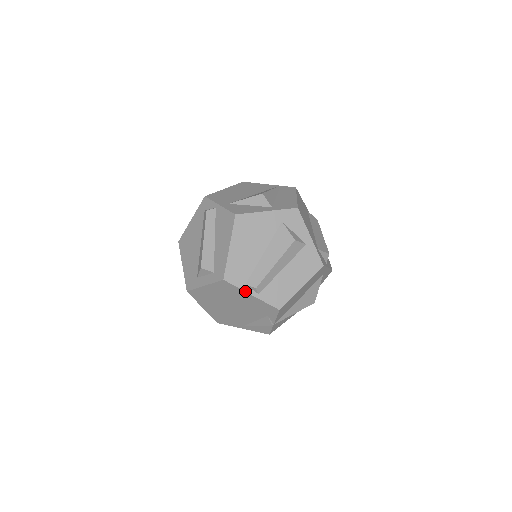
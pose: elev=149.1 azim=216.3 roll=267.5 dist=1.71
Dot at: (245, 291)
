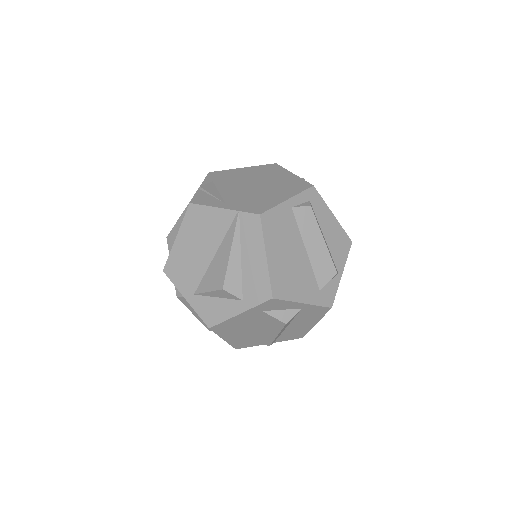
Dot at: occluded
